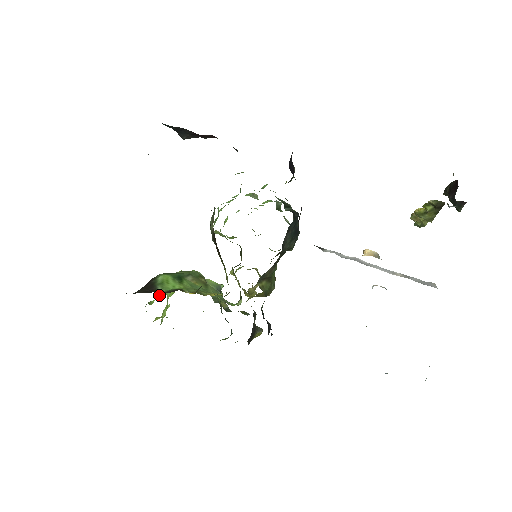
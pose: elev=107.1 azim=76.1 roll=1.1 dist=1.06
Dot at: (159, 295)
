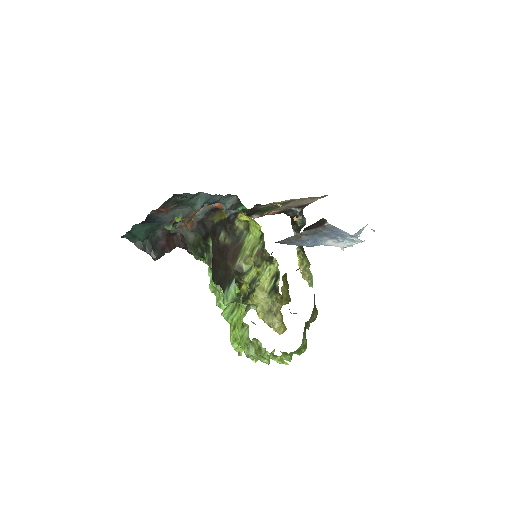
Dot at: occluded
